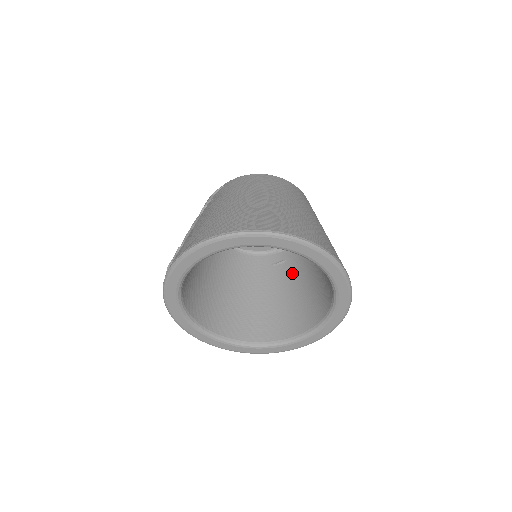
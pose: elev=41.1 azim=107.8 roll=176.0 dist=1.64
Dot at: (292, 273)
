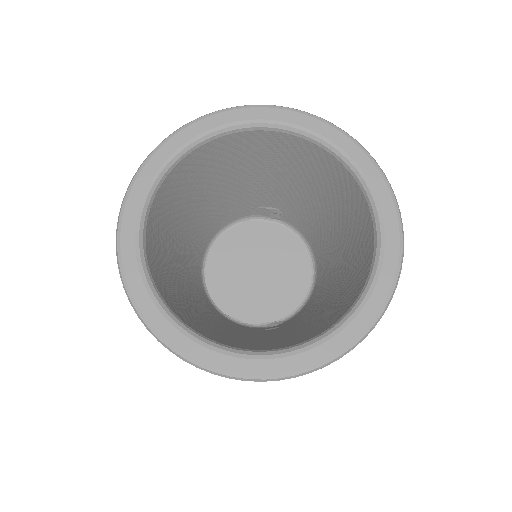
Dot at: (291, 326)
